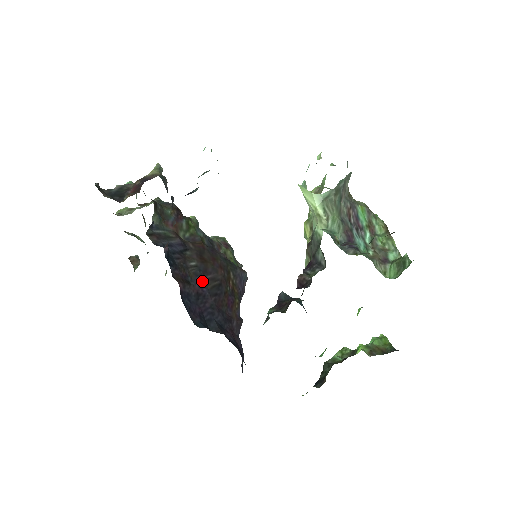
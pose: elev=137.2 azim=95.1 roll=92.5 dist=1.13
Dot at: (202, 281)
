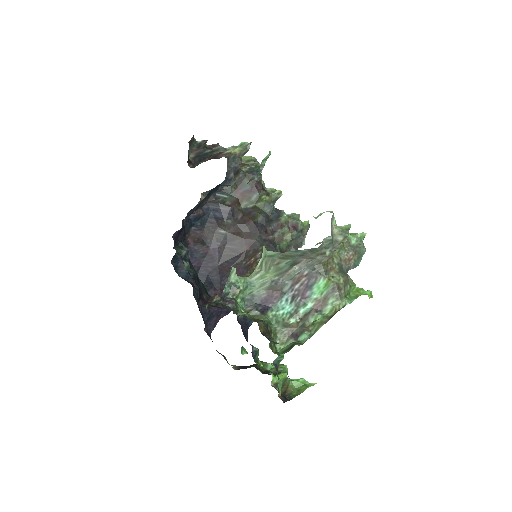
Dot at: (220, 247)
